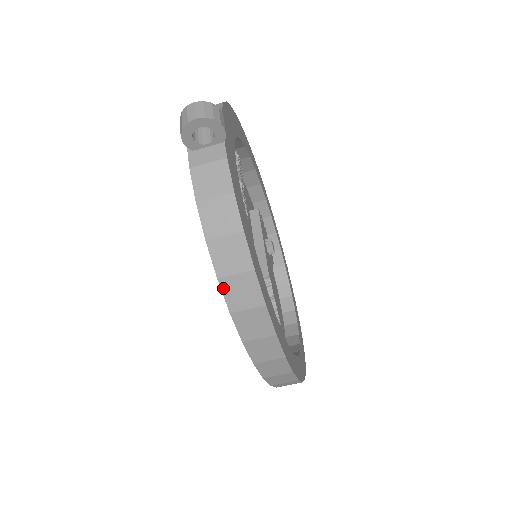
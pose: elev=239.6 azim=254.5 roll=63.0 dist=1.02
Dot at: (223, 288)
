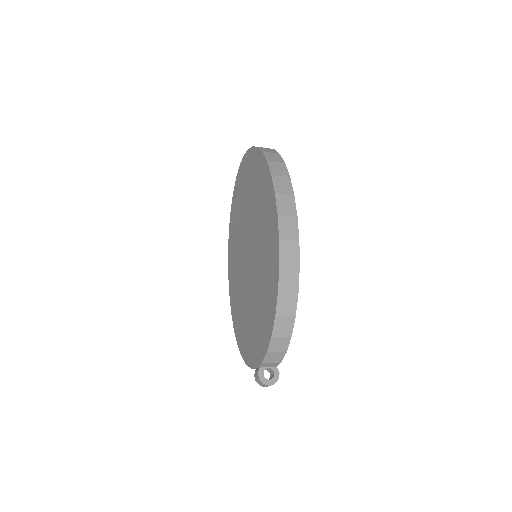
Dot at: (237, 340)
